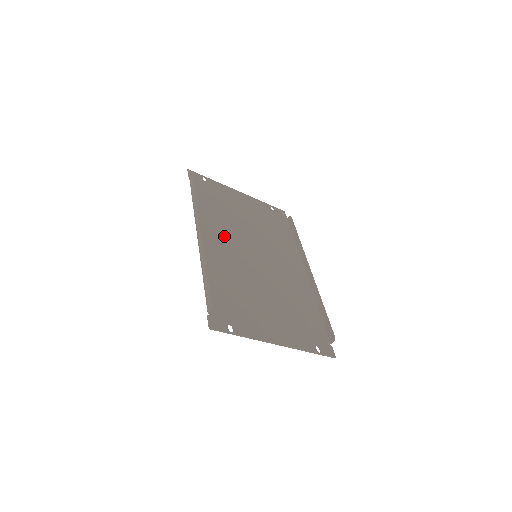
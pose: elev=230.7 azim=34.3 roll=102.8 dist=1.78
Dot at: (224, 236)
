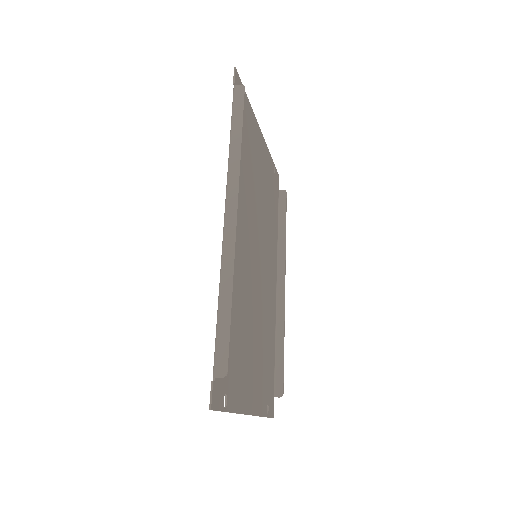
Dot at: (243, 217)
